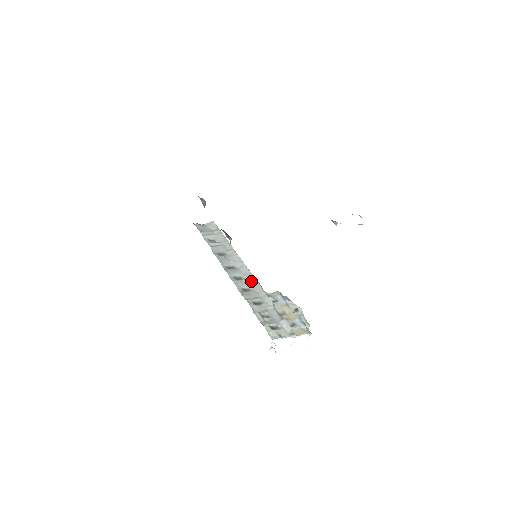
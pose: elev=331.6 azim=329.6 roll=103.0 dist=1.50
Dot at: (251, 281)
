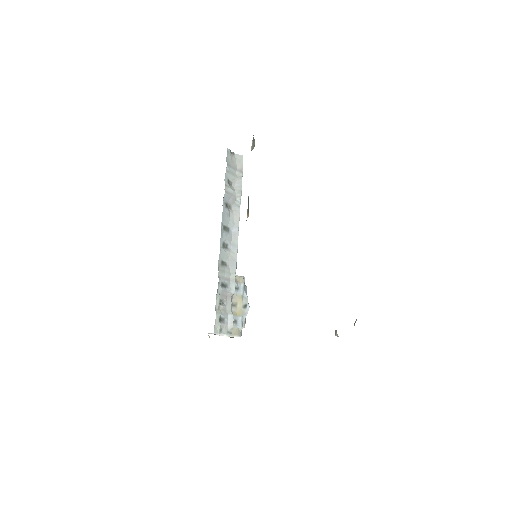
Dot at: (233, 256)
